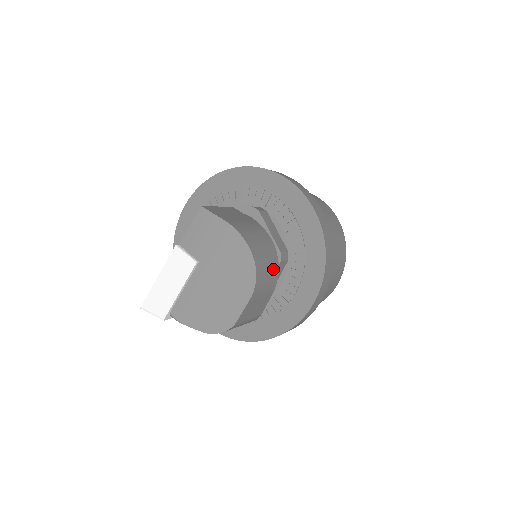
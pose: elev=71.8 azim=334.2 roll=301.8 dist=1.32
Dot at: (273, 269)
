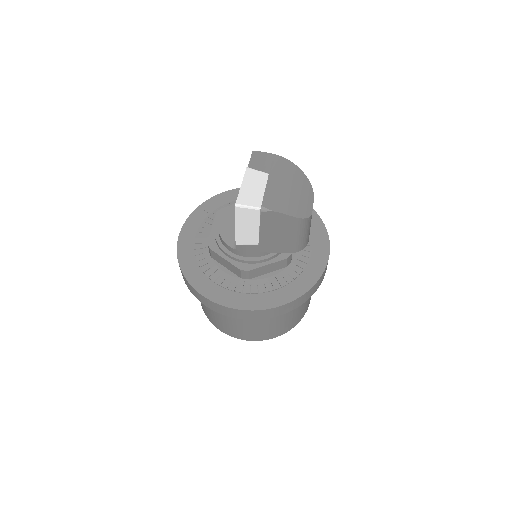
Dot at: occluded
